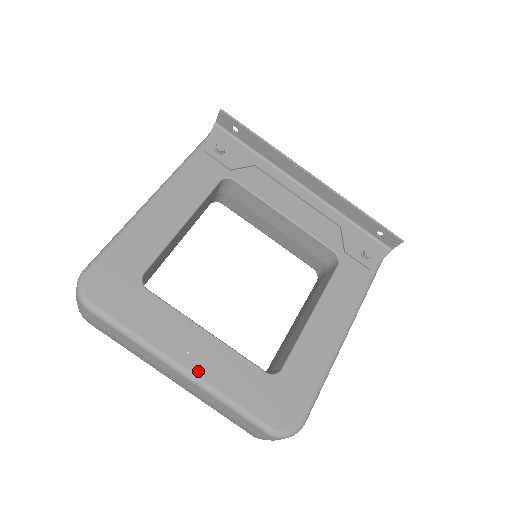
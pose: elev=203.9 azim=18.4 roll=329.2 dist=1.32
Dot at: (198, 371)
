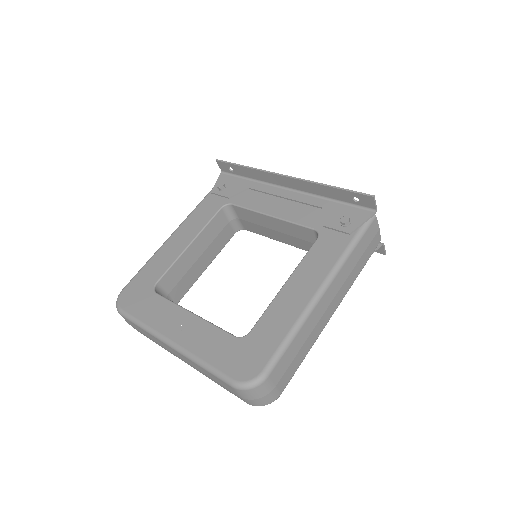
Dot at: (181, 342)
